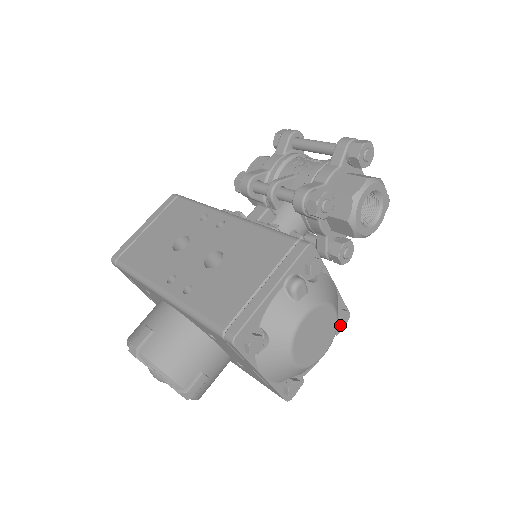
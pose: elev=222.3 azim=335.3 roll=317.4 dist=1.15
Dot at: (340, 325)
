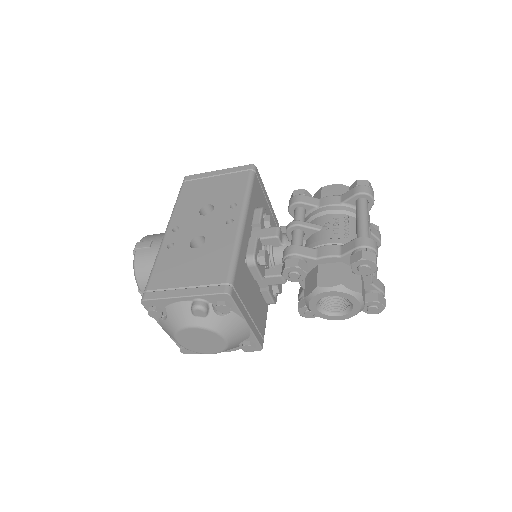
Dot at: (243, 349)
